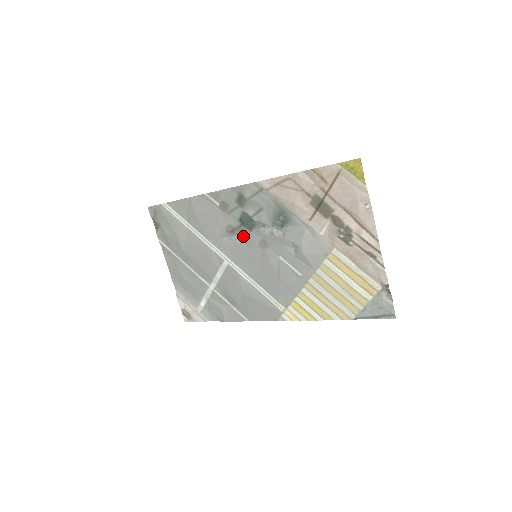
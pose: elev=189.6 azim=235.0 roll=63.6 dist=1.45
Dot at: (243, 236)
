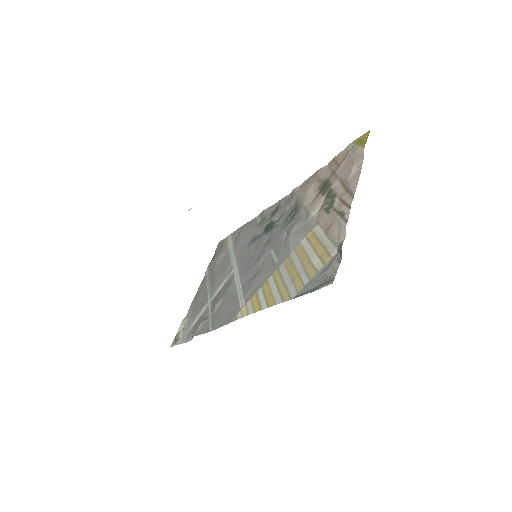
Dot at: (258, 241)
